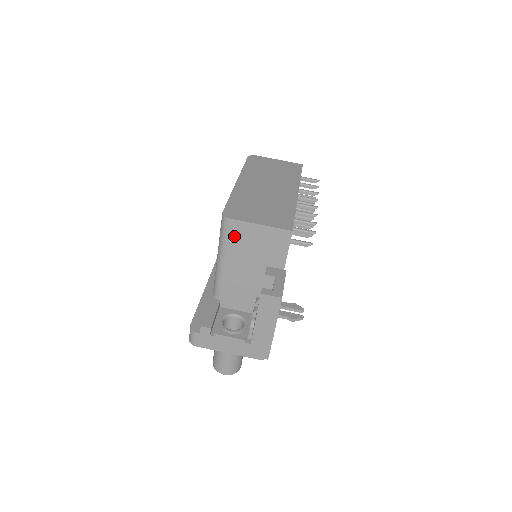
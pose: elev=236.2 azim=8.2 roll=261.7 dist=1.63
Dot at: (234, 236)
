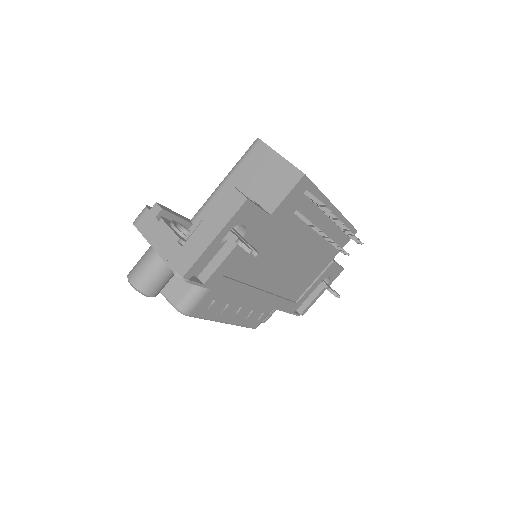
Dot at: (252, 158)
